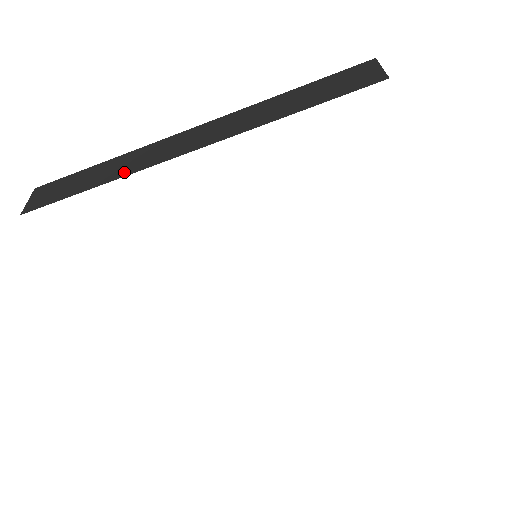
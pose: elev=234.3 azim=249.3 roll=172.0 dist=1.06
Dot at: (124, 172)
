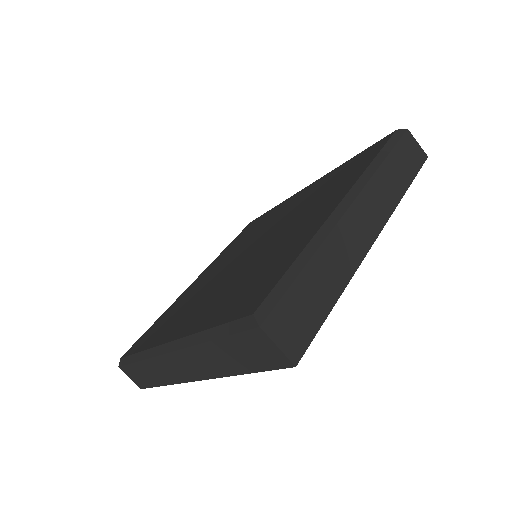
Dot at: (168, 380)
